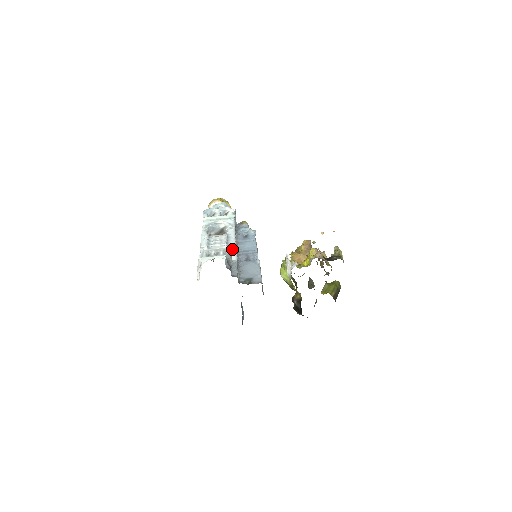
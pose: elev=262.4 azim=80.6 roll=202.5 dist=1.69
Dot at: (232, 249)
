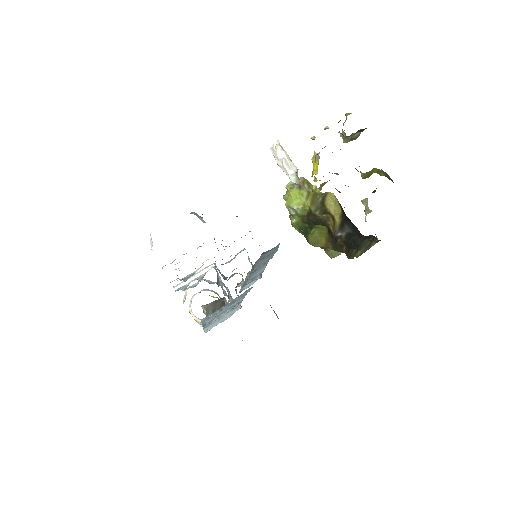
Dot at: occluded
